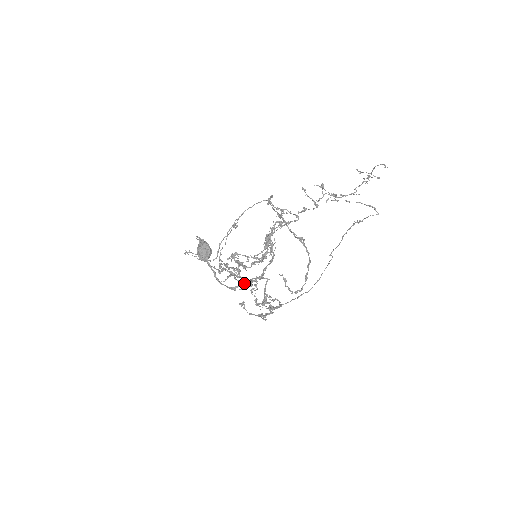
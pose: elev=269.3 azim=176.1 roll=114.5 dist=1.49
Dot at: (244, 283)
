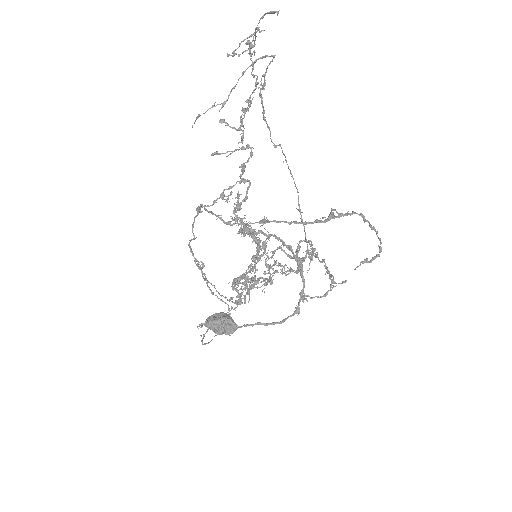
Dot at: (300, 296)
